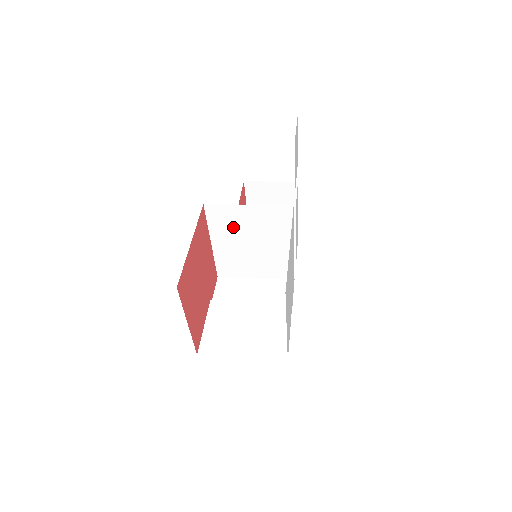
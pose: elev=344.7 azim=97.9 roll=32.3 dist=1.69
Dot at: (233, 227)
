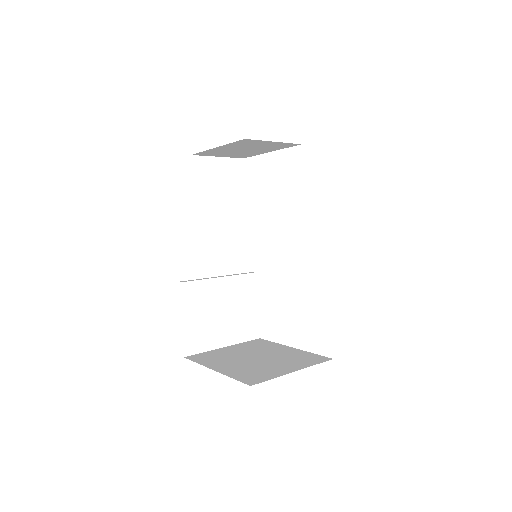
Dot at: occluded
